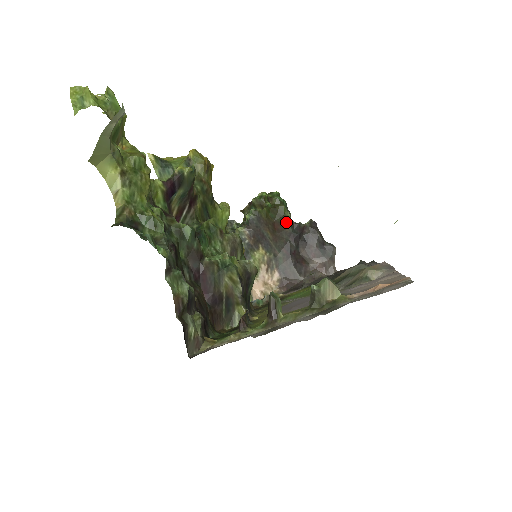
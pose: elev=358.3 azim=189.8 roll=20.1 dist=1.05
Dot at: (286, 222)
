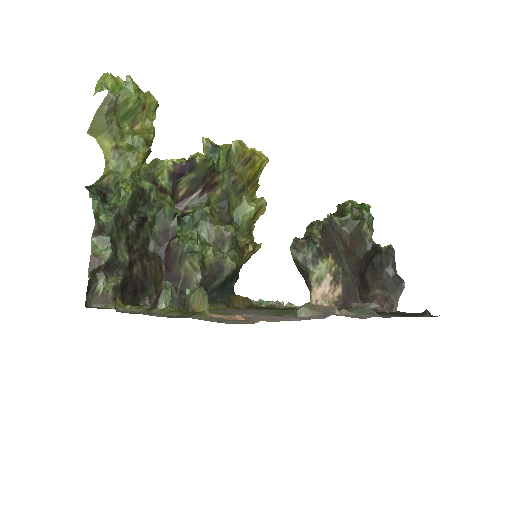
Dot at: (363, 239)
